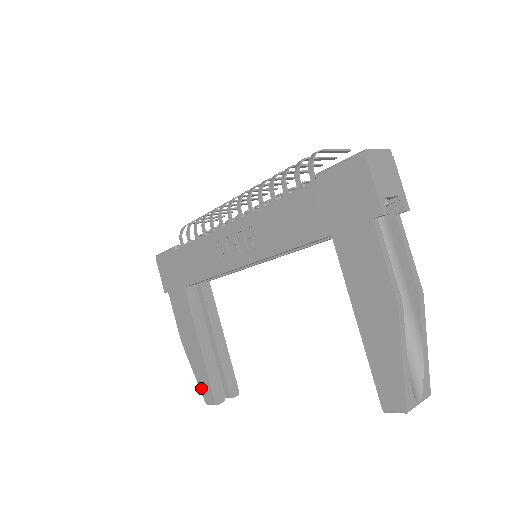
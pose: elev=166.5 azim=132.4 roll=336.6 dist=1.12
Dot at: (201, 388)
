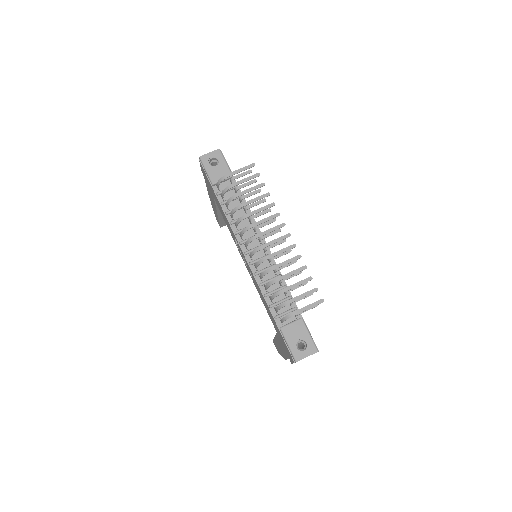
Dot at: occluded
